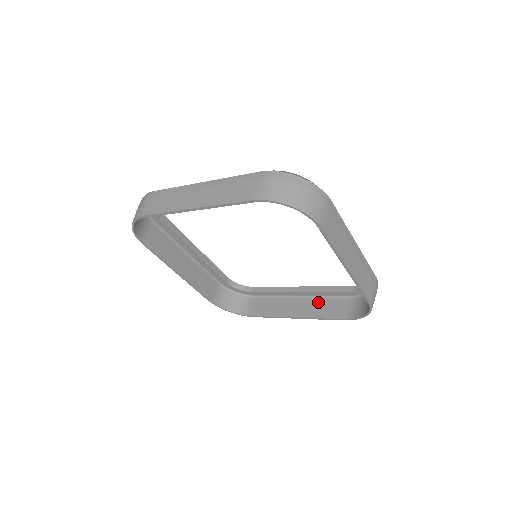
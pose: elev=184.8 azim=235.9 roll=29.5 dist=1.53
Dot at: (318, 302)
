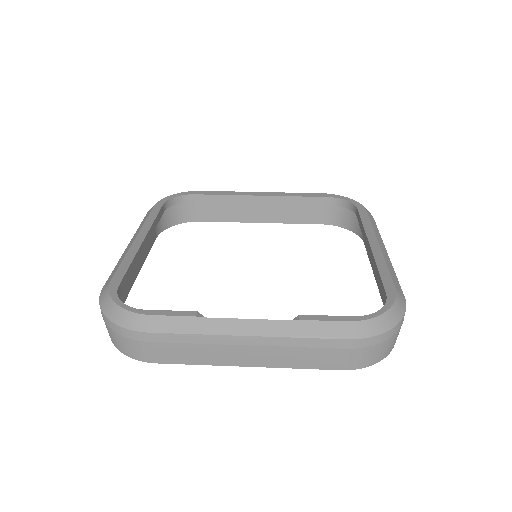
Dot at: occluded
